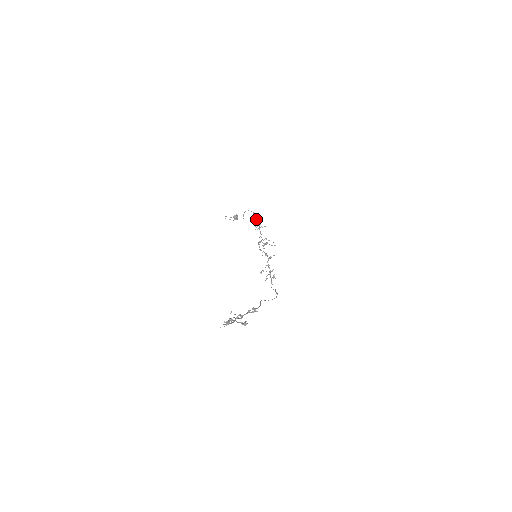
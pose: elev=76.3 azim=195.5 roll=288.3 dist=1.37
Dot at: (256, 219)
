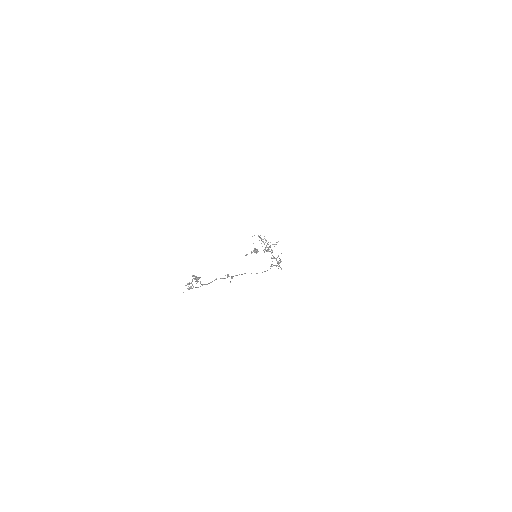
Dot at: (259, 237)
